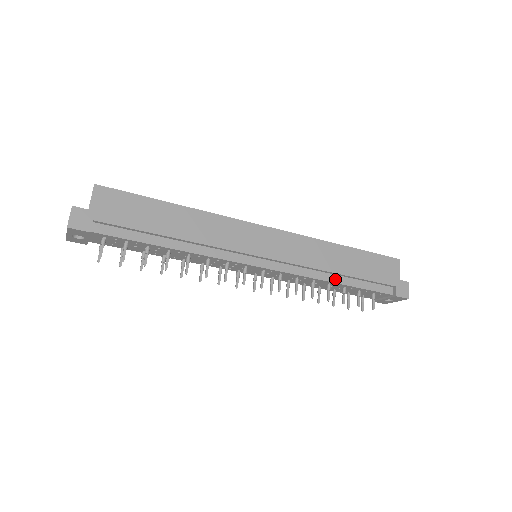
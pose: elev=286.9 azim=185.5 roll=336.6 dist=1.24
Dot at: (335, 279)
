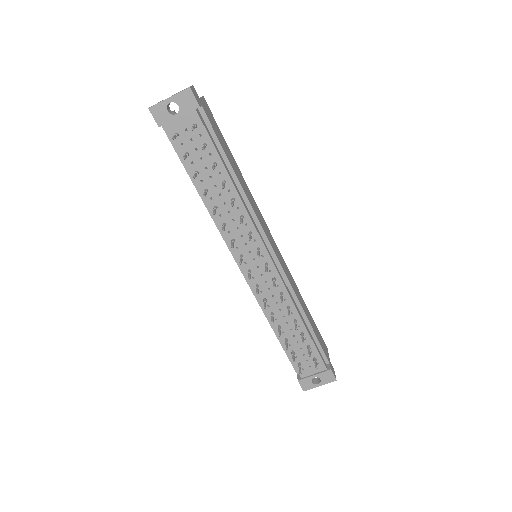
Dot at: (302, 318)
